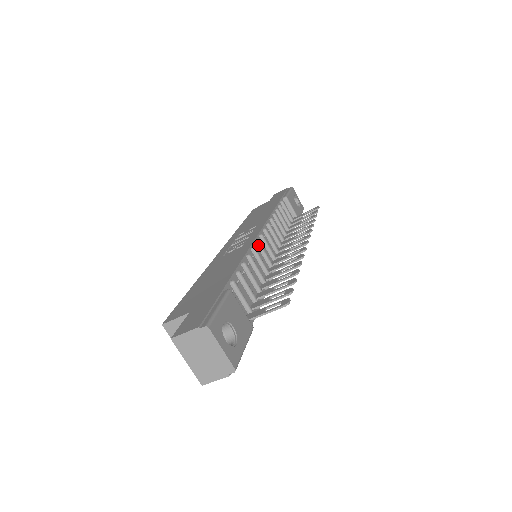
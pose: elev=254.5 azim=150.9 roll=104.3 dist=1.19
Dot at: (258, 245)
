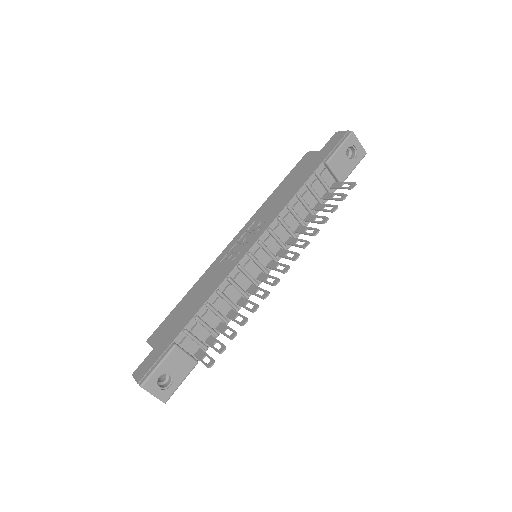
Dot at: (239, 269)
